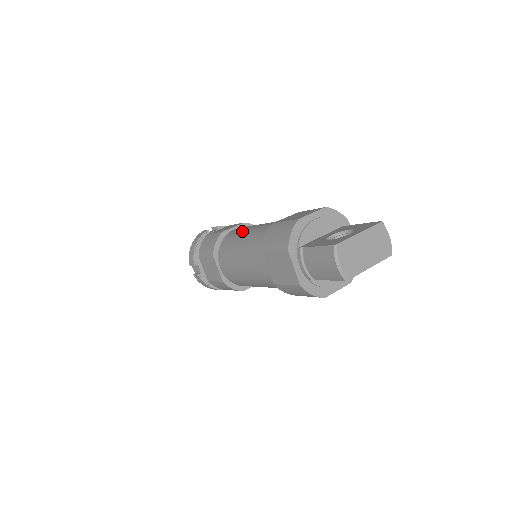
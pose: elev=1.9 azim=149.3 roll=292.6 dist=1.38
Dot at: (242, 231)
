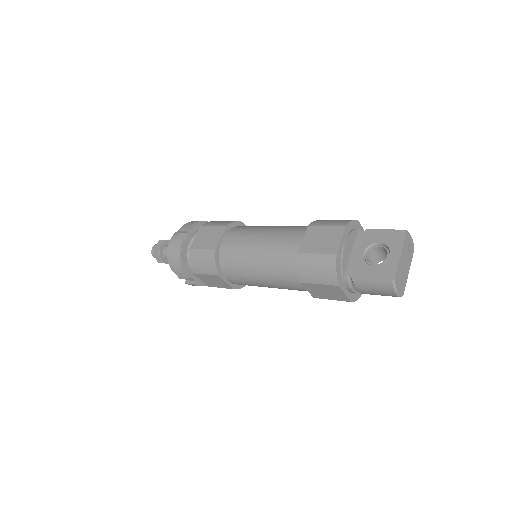
Dot at: (244, 249)
